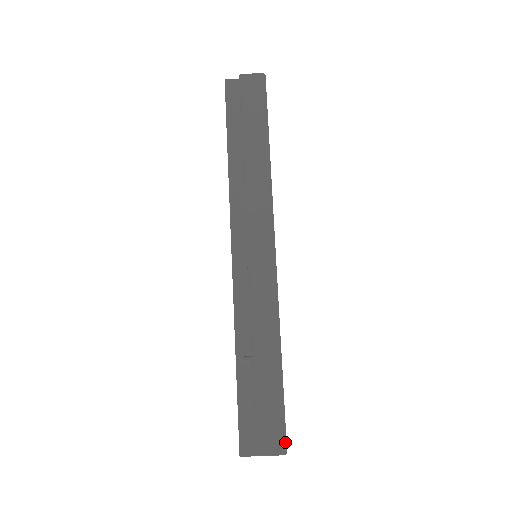
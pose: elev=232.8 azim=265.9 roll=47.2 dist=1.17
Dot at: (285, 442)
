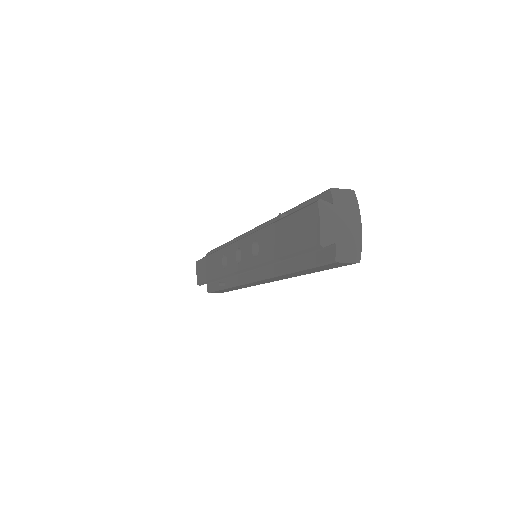
Dot at: occluded
